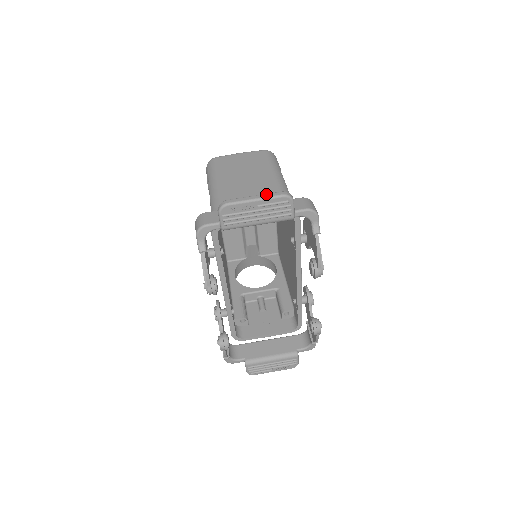
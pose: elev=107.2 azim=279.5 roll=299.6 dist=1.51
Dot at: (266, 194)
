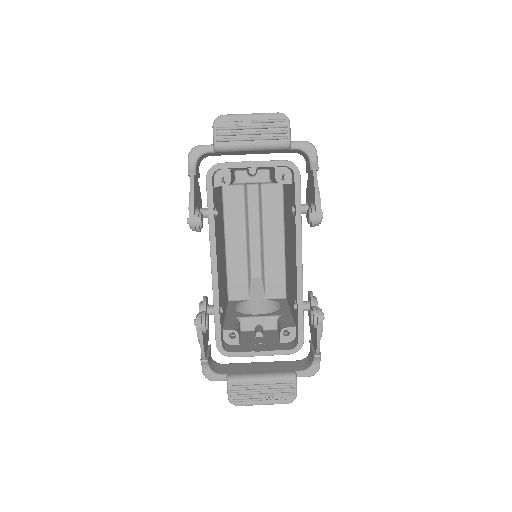
Dot at: (262, 113)
